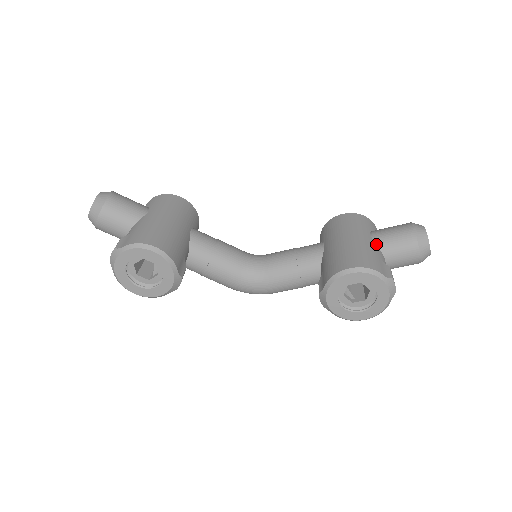
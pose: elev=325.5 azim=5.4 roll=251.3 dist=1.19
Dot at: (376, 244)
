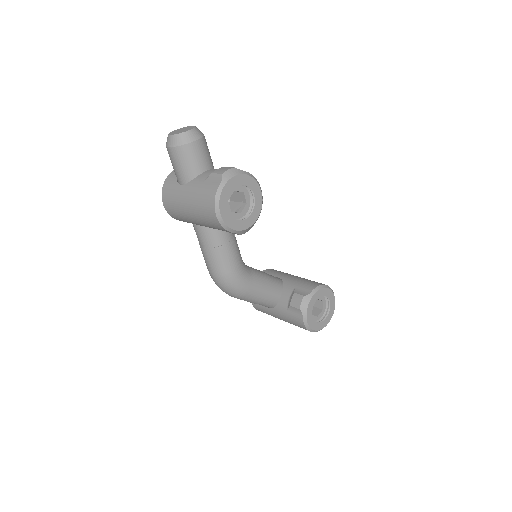
Dot at: occluded
